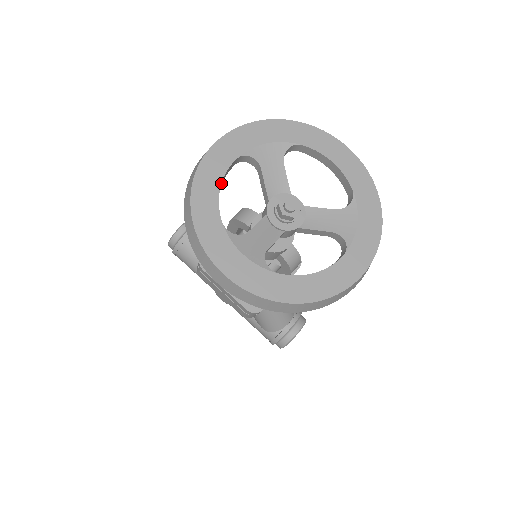
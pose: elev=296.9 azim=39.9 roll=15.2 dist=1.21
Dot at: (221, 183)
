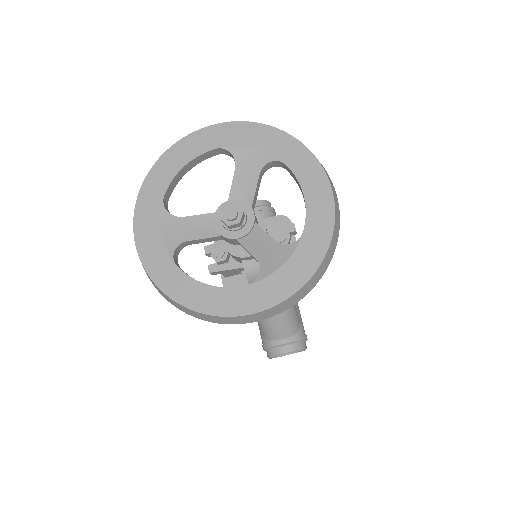
Dot at: (187, 163)
